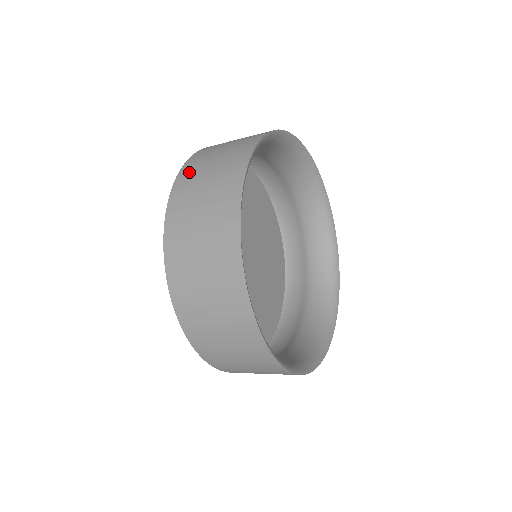
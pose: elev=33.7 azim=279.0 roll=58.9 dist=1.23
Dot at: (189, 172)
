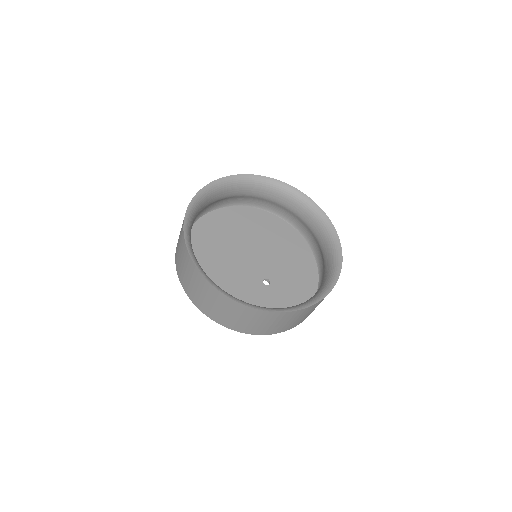
Dot at: occluded
